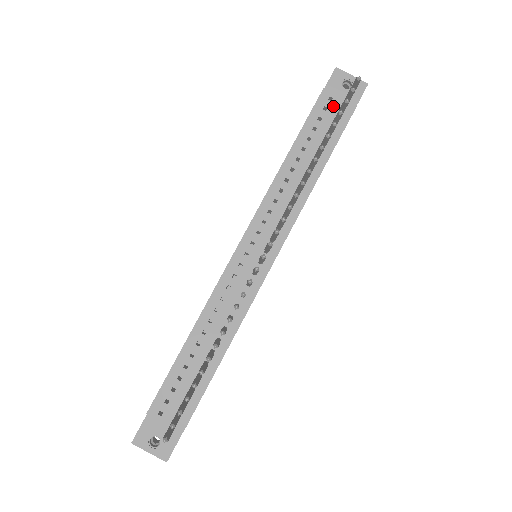
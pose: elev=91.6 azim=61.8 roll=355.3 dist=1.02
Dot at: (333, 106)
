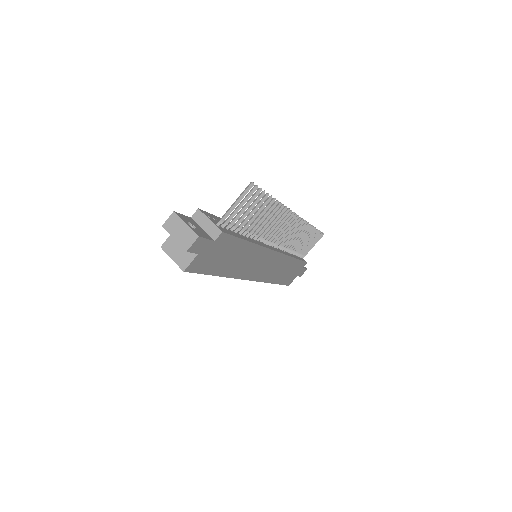
Dot at: occluded
